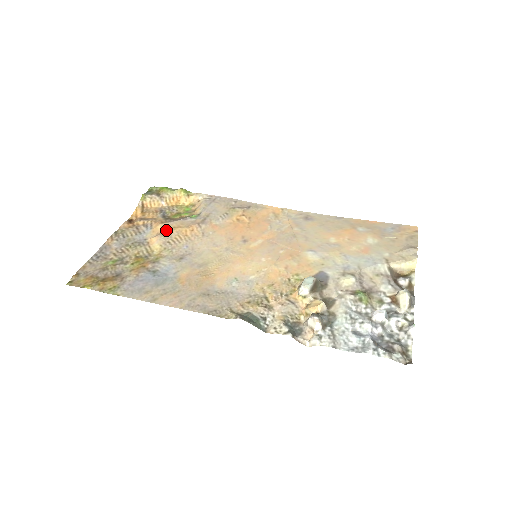
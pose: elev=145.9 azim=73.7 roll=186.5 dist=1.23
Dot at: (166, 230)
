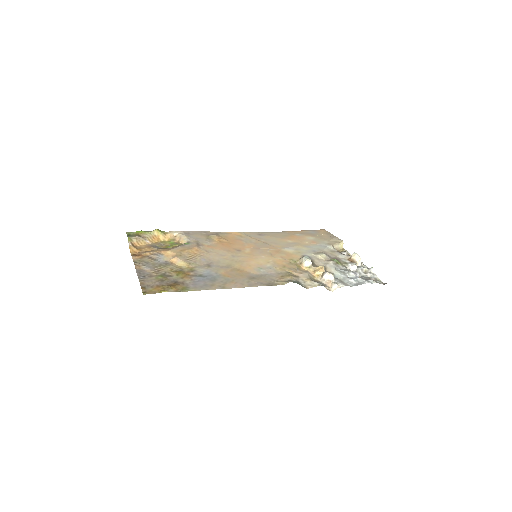
Dot at: (178, 253)
